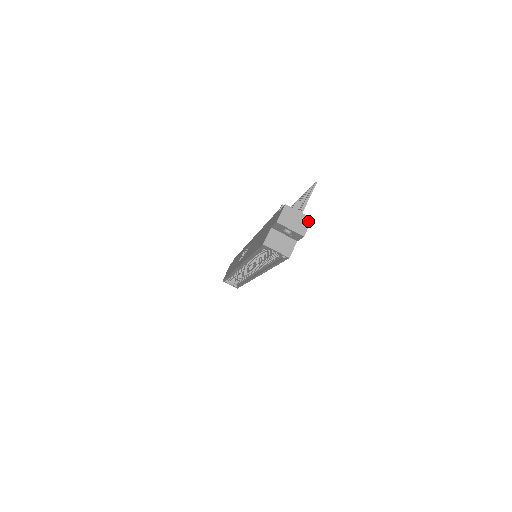
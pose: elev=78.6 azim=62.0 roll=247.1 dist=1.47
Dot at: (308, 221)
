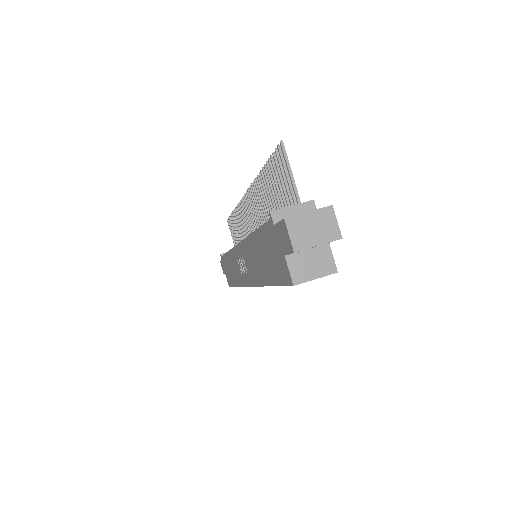
Dot at: (330, 213)
